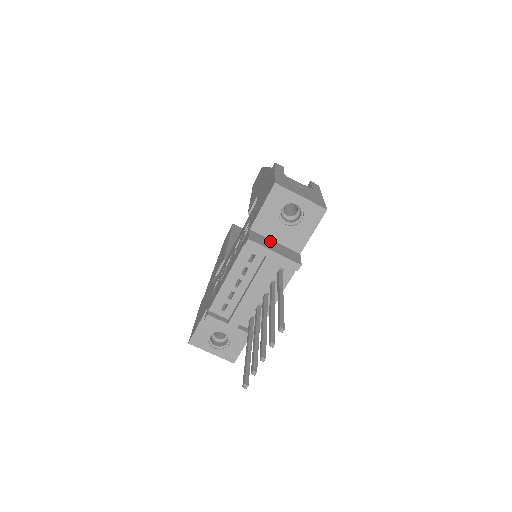
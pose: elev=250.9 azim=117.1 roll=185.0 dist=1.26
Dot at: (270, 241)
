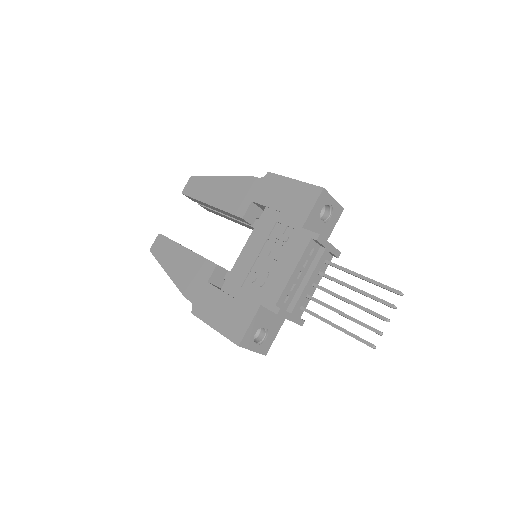
Dot at: occluded
